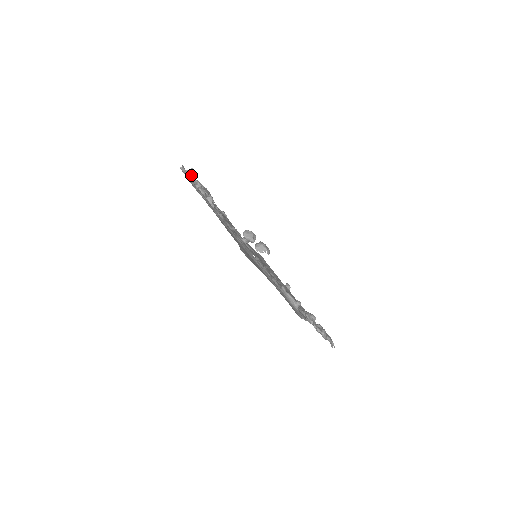
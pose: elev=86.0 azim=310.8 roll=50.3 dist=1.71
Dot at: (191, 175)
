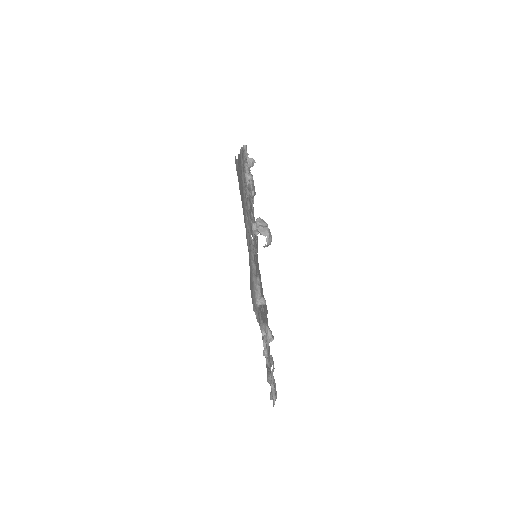
Dot at: (249, 164)
